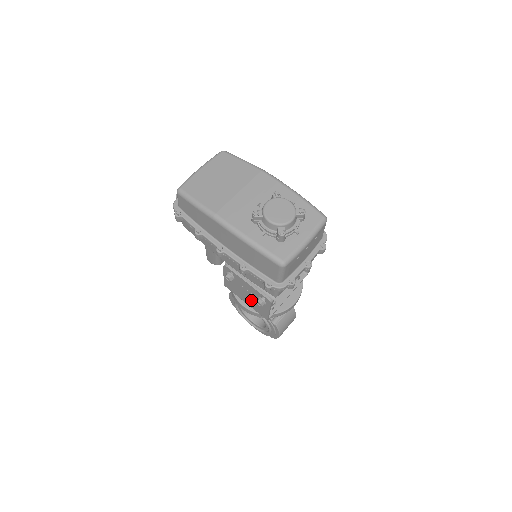
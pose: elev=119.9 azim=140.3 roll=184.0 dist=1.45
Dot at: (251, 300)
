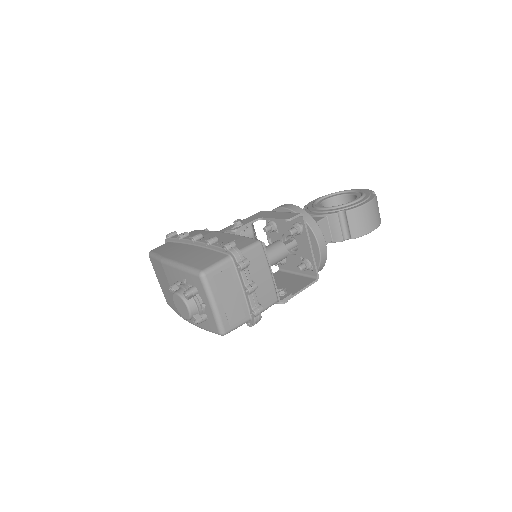
Dot at: occluded
